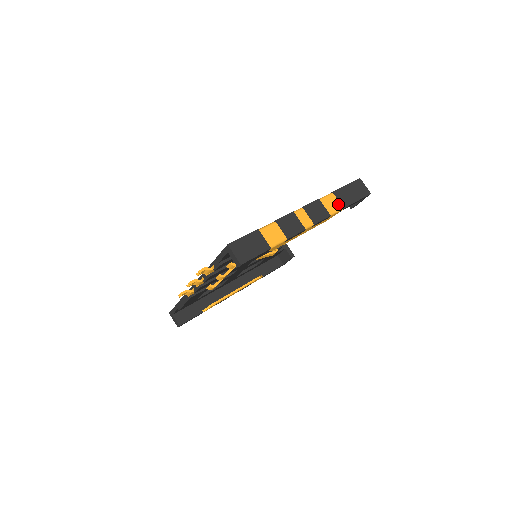
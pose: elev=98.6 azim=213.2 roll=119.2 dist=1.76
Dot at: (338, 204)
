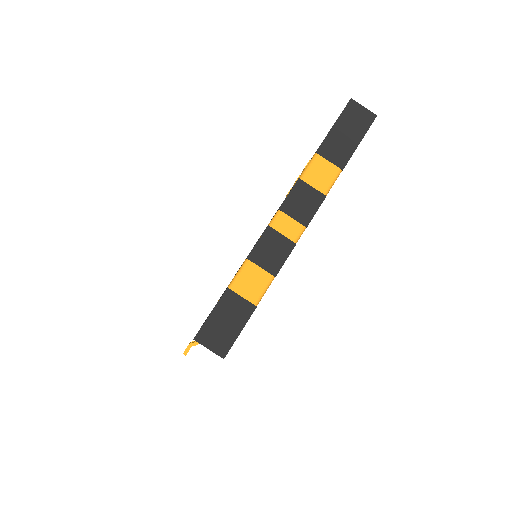
Dot at: (331, 168)
